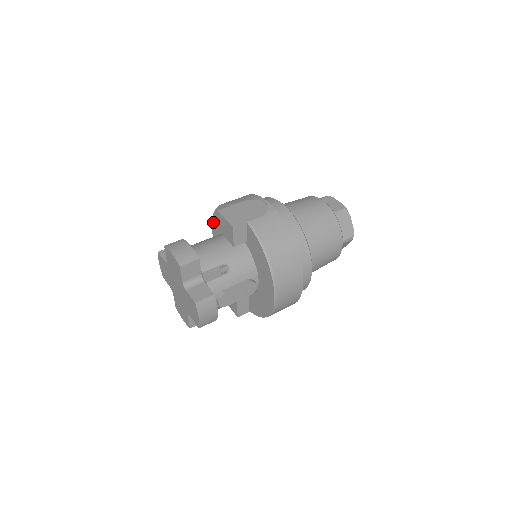
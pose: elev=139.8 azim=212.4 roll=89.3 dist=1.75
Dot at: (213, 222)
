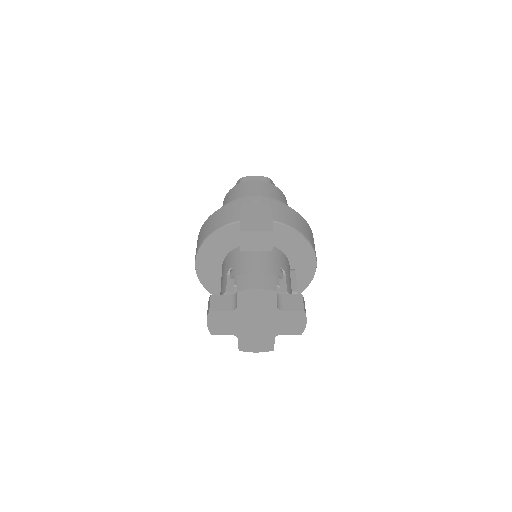
Dot at: (199, 257)
